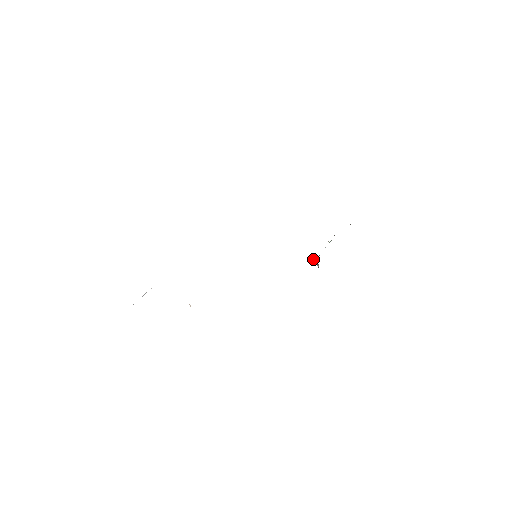
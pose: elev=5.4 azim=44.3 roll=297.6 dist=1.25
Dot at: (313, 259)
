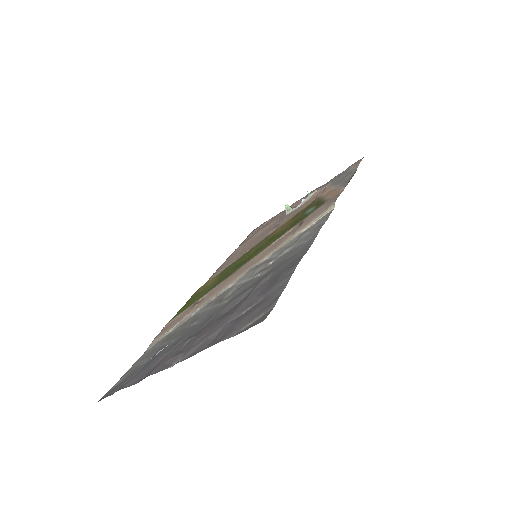
Dot at: (287, 208)
